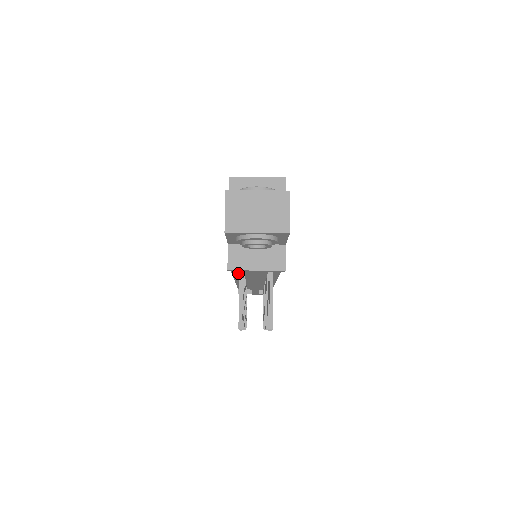
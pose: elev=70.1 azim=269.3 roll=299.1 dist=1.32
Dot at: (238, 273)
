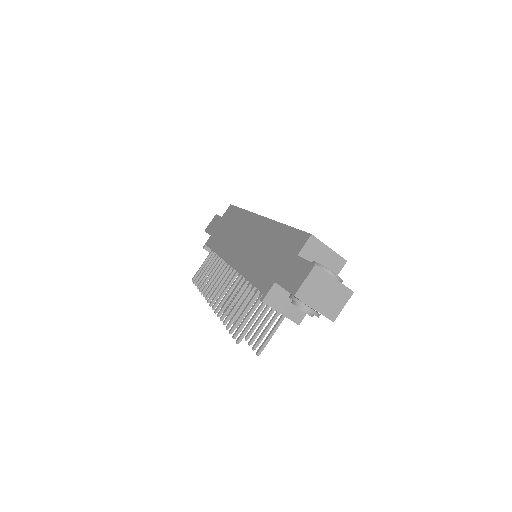
Dot at: occluded
